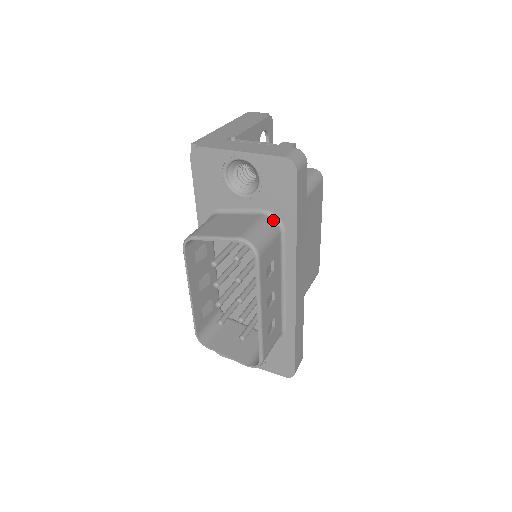
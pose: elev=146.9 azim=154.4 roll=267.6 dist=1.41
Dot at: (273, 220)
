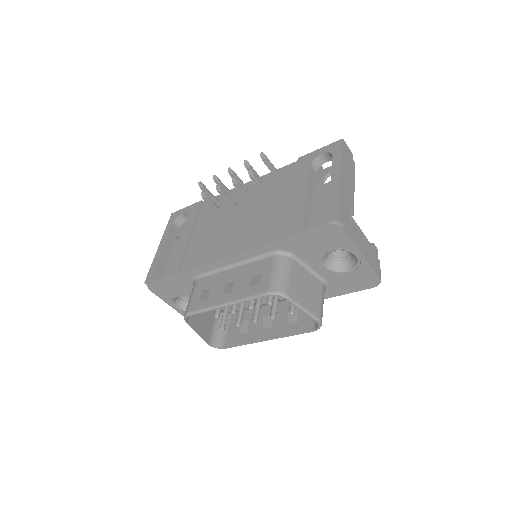
Dot at: occluded
